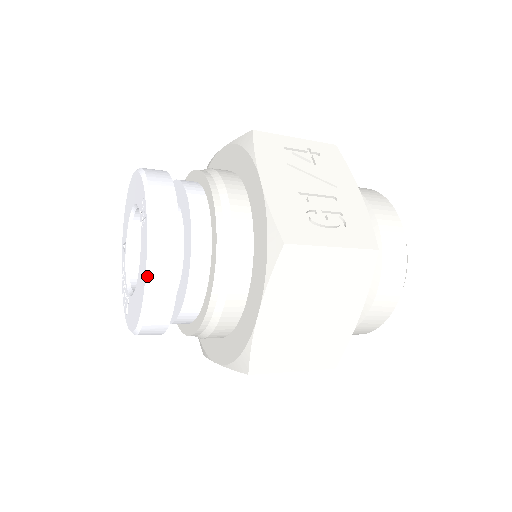
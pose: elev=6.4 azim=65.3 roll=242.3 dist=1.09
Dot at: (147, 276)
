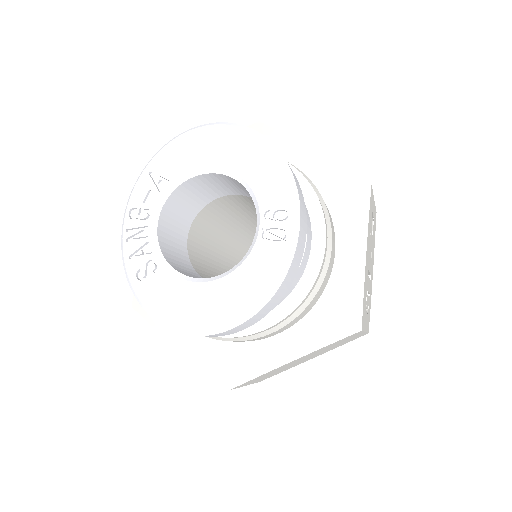
Dot at: (257, 308)
